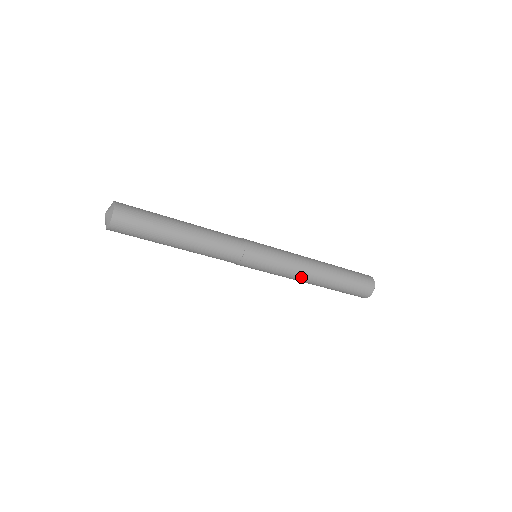
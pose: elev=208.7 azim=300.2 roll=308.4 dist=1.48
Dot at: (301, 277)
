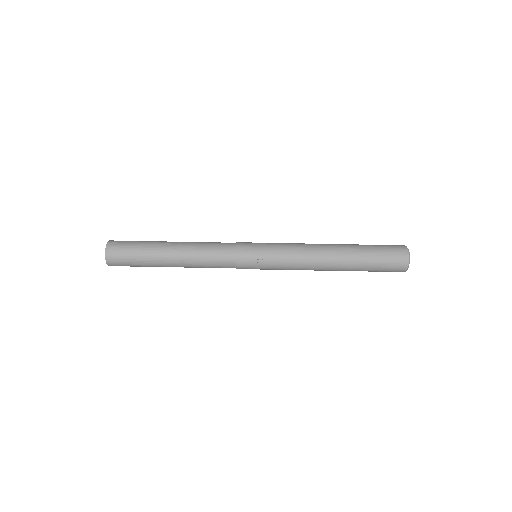
Dot at: (310, 248)
